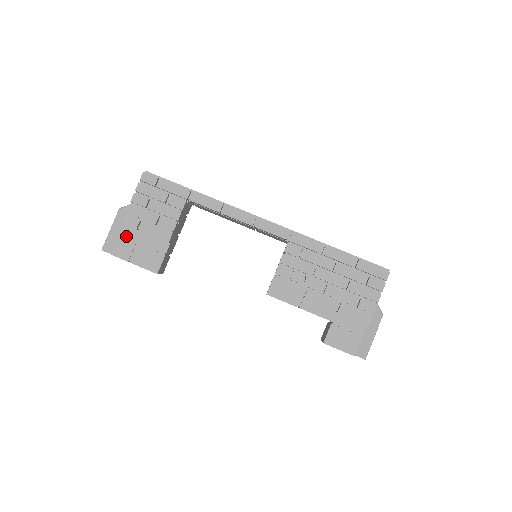
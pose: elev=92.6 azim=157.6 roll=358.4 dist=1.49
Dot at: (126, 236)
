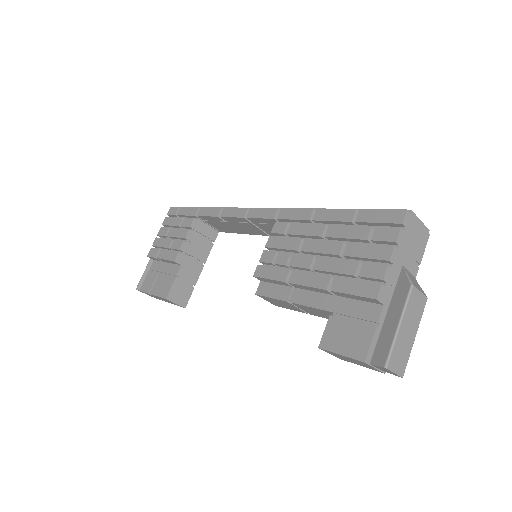
Dot at: (153, 270)
